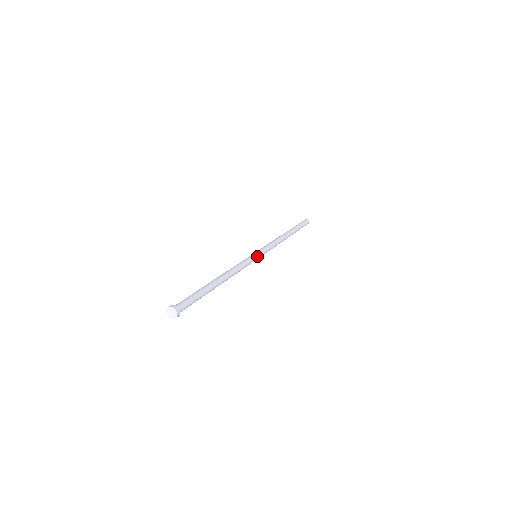
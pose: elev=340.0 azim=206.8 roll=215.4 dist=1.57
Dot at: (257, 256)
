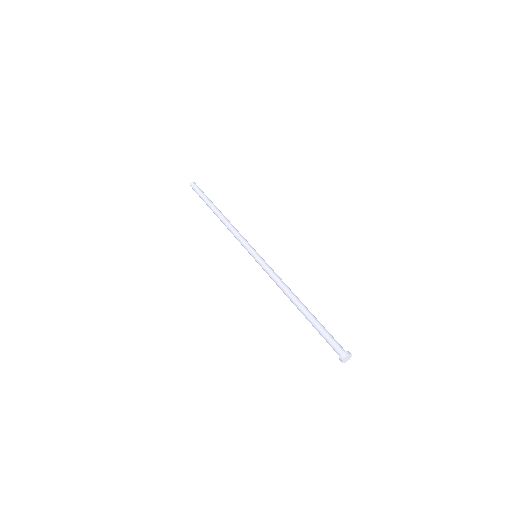
Dot at: (258, 255)
